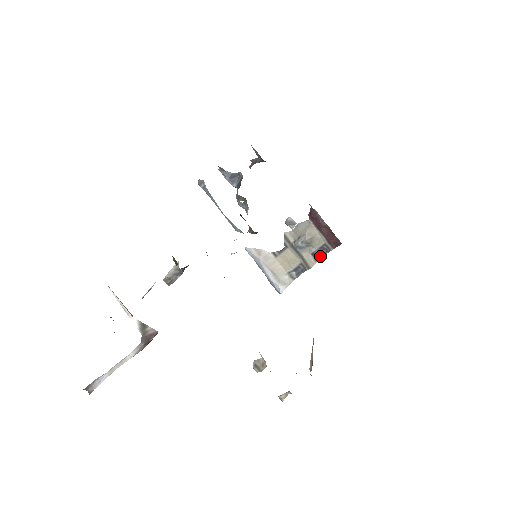
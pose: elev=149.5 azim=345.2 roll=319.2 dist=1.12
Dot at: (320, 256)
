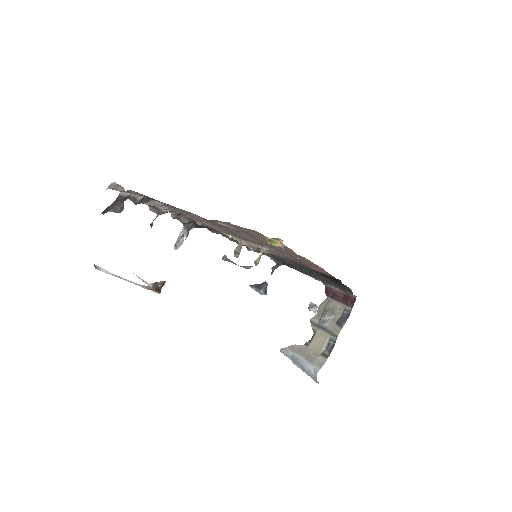
Dot at: (344, 322)
